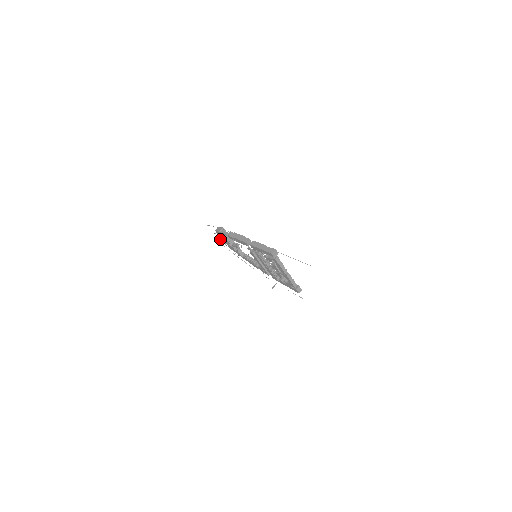
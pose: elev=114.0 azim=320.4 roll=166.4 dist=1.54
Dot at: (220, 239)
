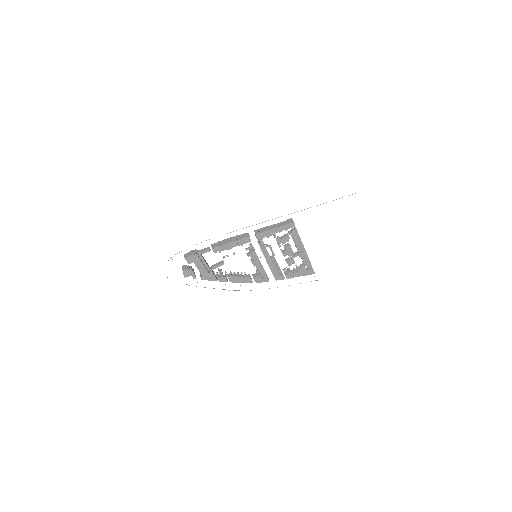
Dot at: (188, 273)
